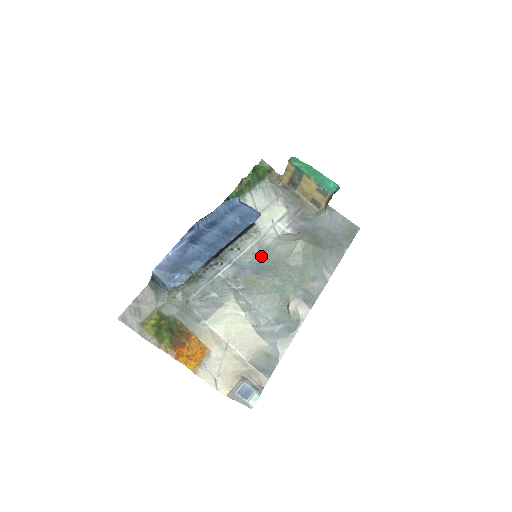
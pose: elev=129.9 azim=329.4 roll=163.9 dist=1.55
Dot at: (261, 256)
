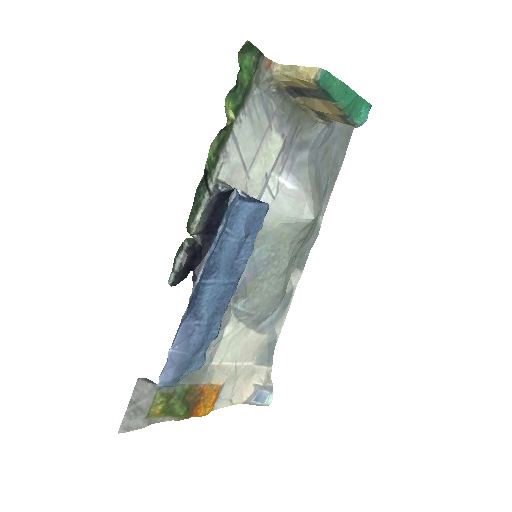
Dot at: (256, 243)
